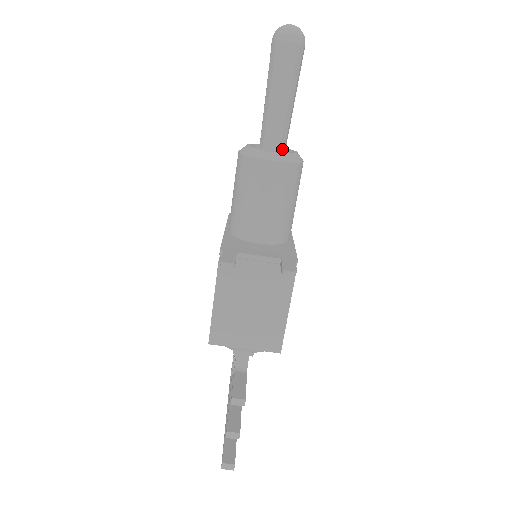
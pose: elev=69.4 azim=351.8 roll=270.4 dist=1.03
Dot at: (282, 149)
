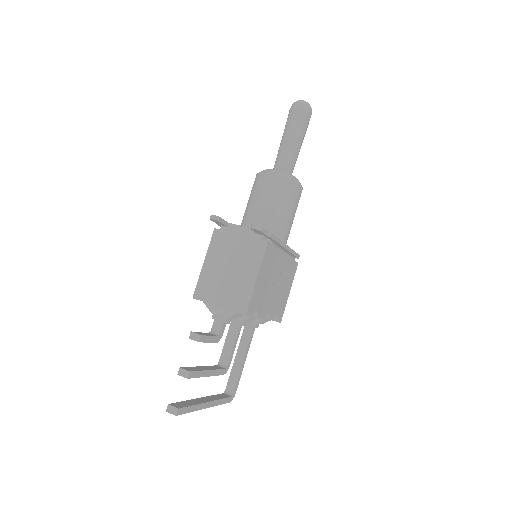
Dot at: occluded
